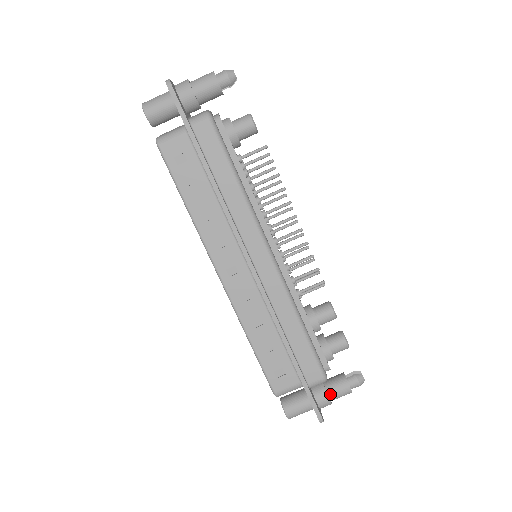
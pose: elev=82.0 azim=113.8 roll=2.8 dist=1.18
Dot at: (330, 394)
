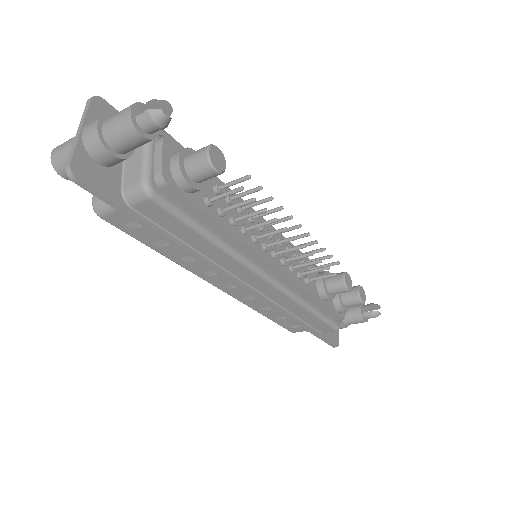
Dot at: (346, 324)
